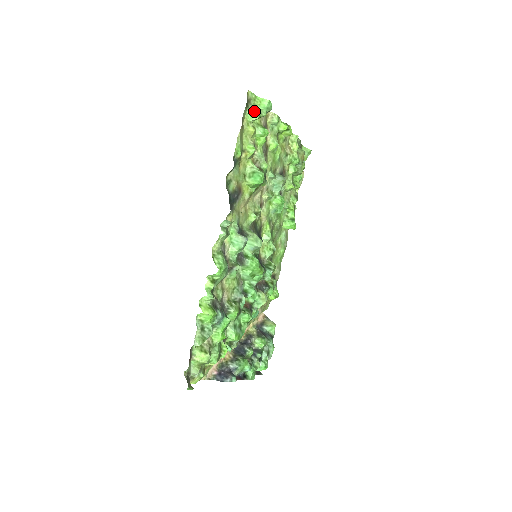
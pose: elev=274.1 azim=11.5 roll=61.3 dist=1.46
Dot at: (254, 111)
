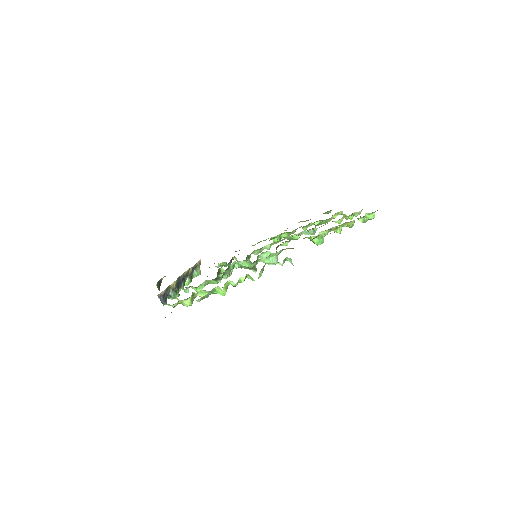
Dot at: (365, 217)
